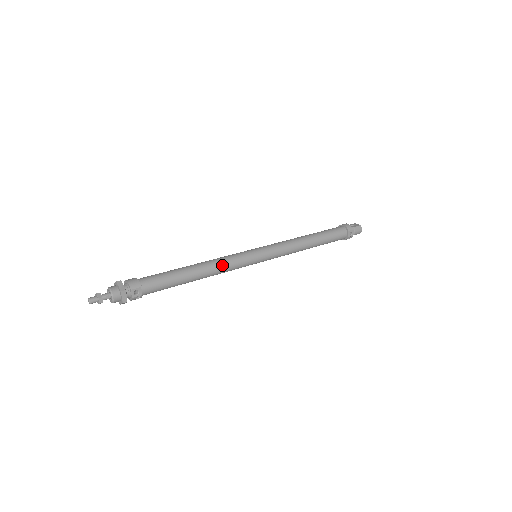
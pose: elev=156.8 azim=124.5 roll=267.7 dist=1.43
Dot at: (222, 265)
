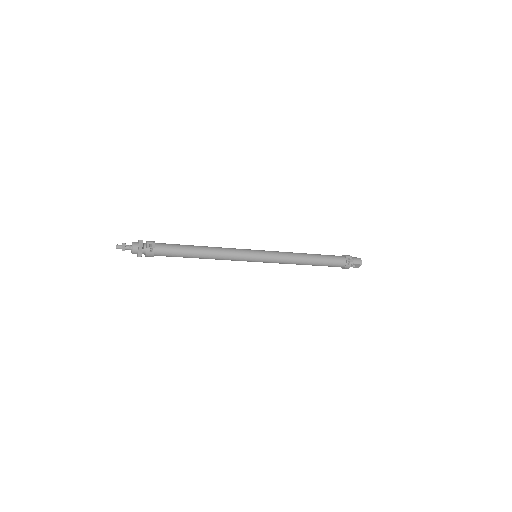
Dot at: (223, 249)
